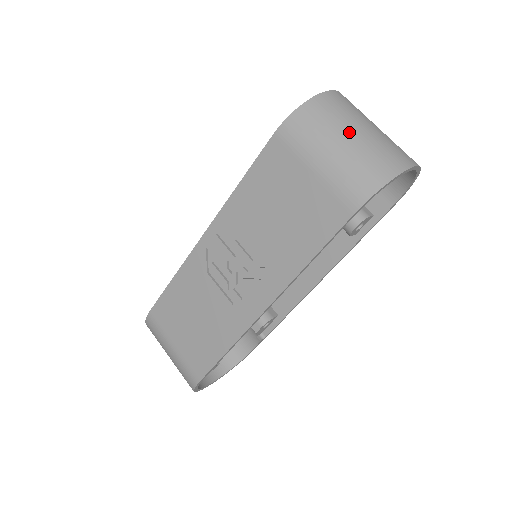
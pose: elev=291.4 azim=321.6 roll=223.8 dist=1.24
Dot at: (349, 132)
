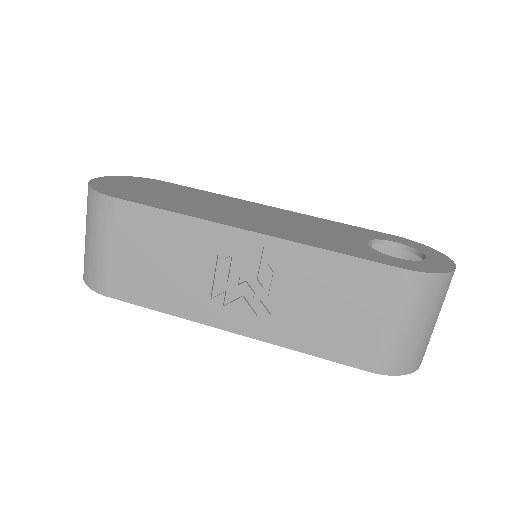
Dot at: (431, 321)
